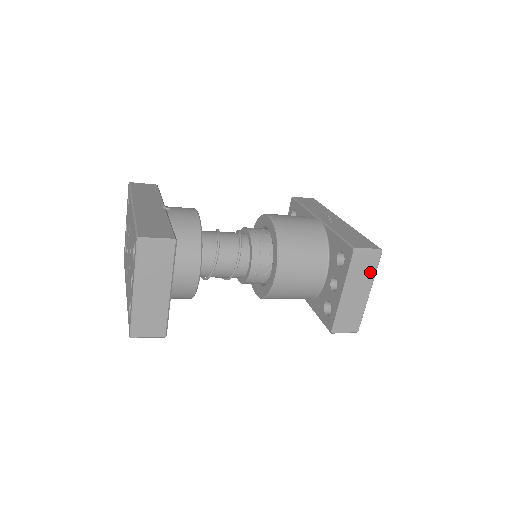
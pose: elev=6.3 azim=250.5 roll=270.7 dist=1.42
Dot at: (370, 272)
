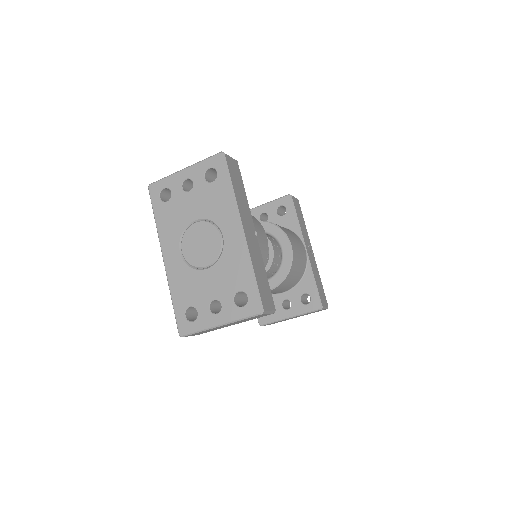
Dot at: occluded
